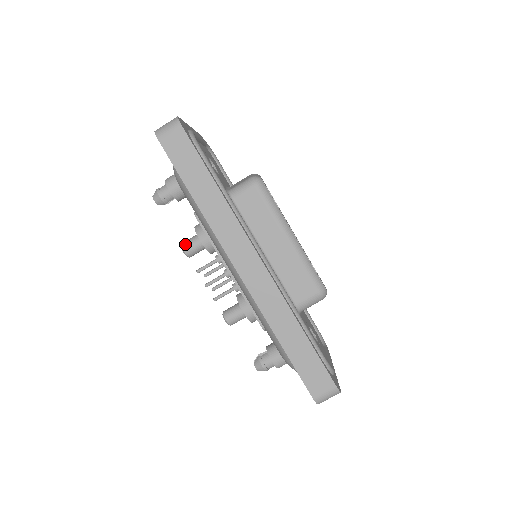
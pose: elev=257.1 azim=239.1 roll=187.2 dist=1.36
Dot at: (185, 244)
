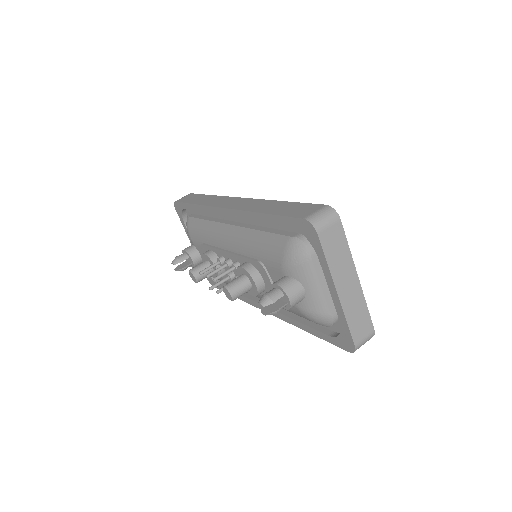
Dot at: (192, 268)
